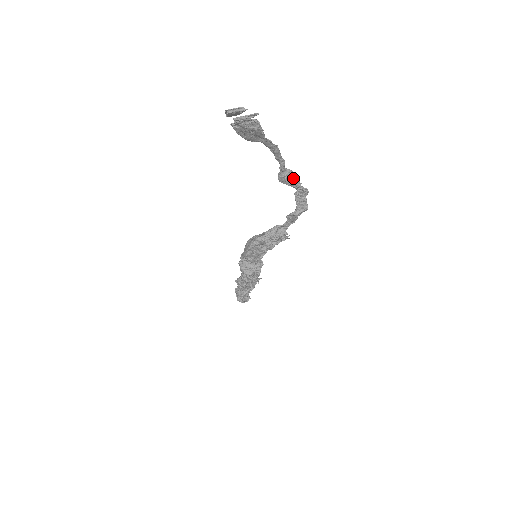
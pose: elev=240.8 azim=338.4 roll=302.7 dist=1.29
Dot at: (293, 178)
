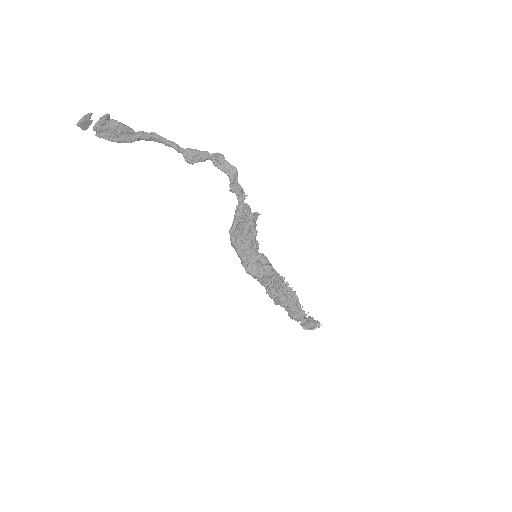
Dot at: (197, 152)
